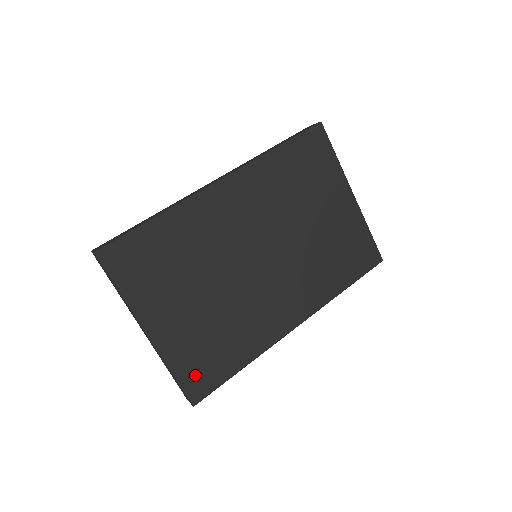
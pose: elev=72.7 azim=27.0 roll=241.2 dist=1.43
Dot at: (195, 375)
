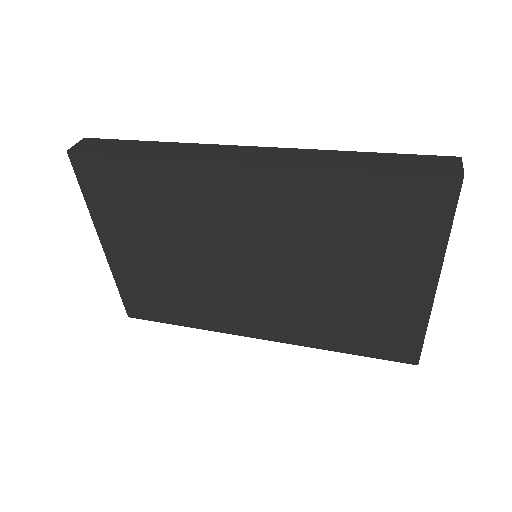
Dot at: (138, 301)
